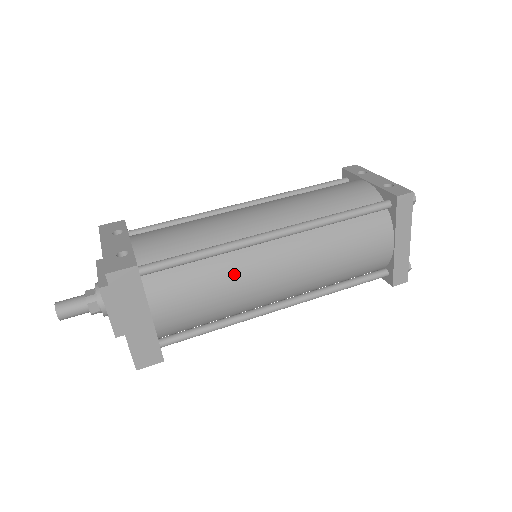
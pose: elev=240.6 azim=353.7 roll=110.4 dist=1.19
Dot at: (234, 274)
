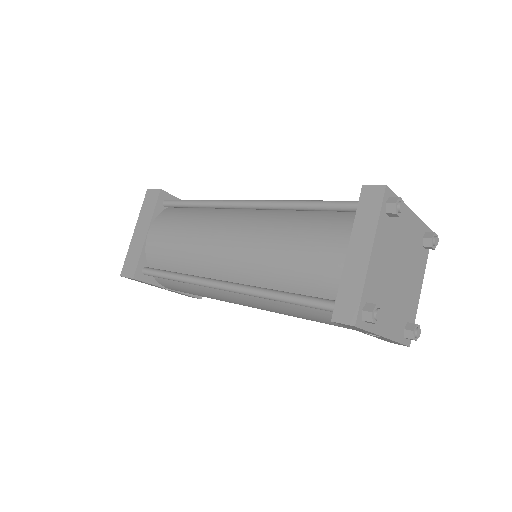
Dot at: (202, 223)
